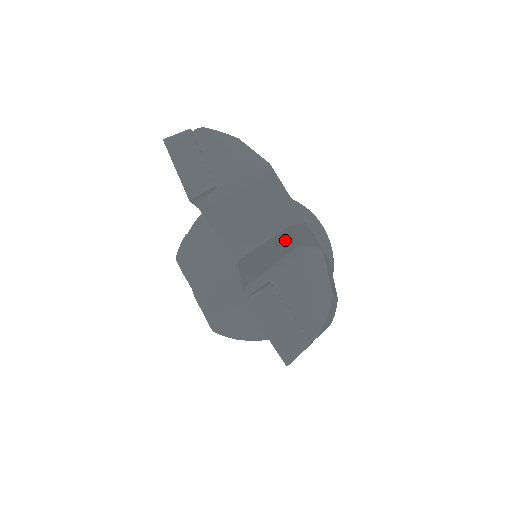
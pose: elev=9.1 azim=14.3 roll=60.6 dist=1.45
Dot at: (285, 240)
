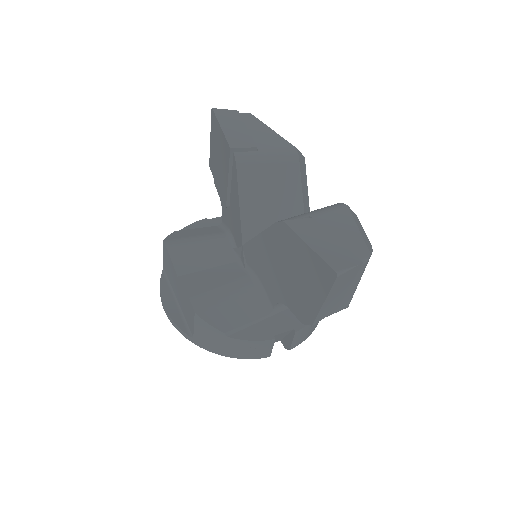
Dot at: occluded
